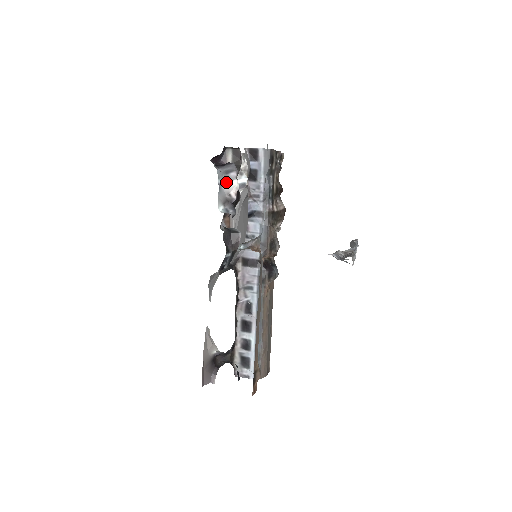
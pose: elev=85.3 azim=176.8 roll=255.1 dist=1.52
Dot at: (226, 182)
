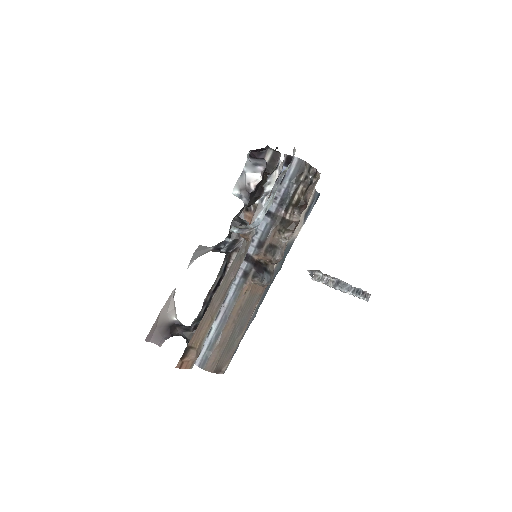
Dot at: (251, 172)
